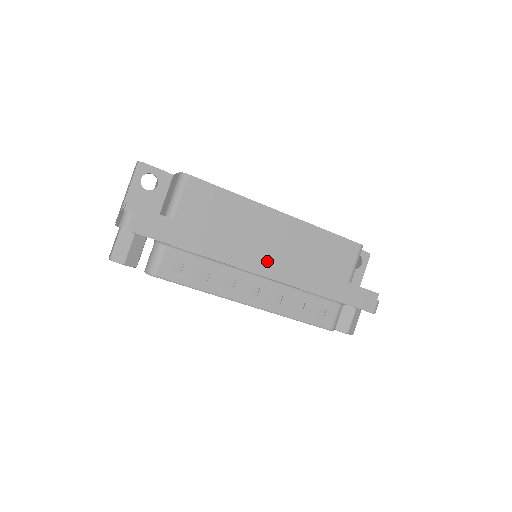
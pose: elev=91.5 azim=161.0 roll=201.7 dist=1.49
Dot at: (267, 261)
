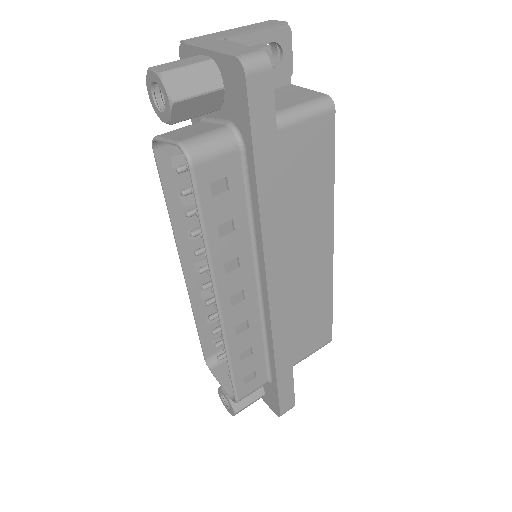
Dot at: (286, 280)
